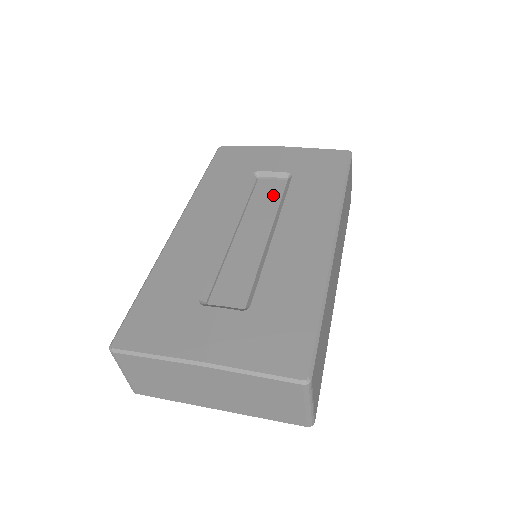
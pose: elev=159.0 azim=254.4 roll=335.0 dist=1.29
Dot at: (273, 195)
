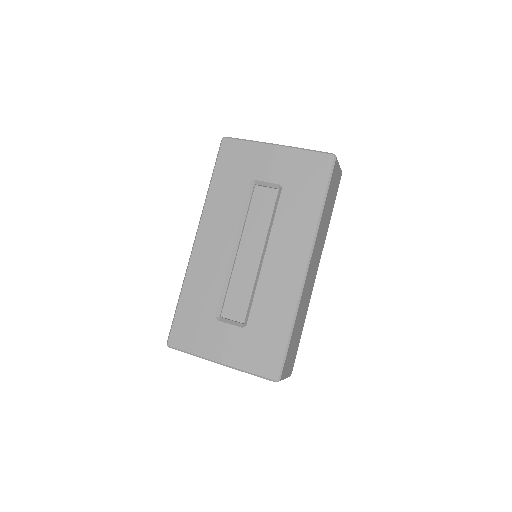
Dot at: (266, 208)
